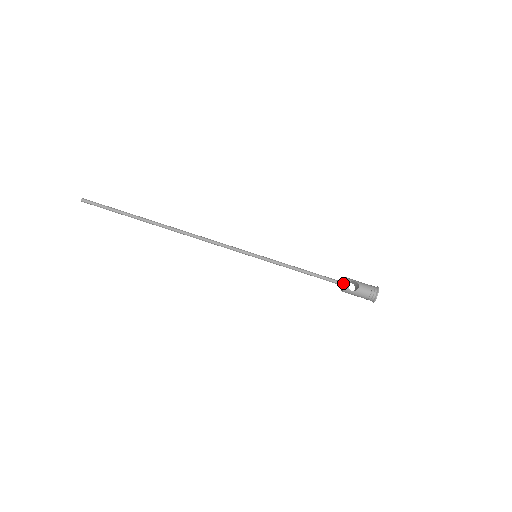
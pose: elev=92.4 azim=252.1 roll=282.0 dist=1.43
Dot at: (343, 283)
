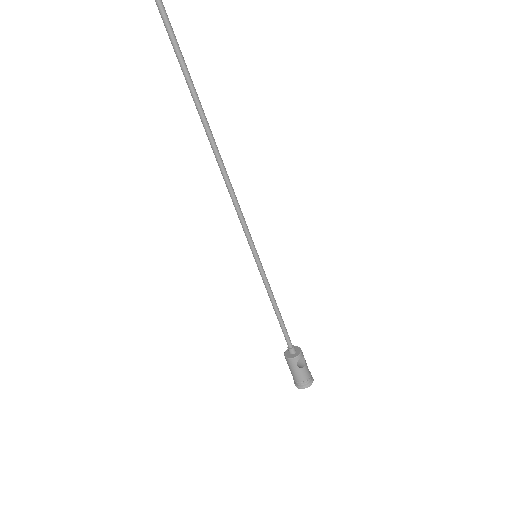
Dot at: (295, 351)
